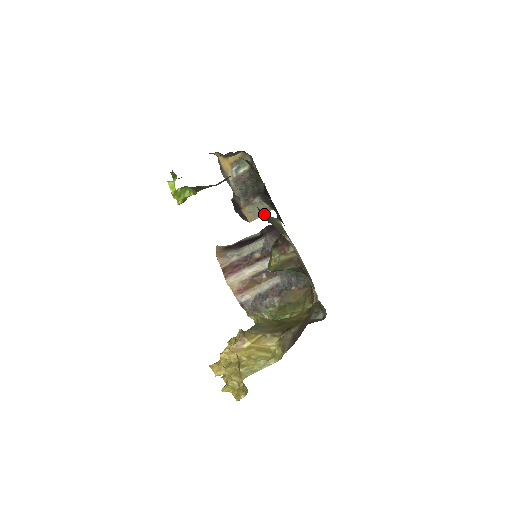
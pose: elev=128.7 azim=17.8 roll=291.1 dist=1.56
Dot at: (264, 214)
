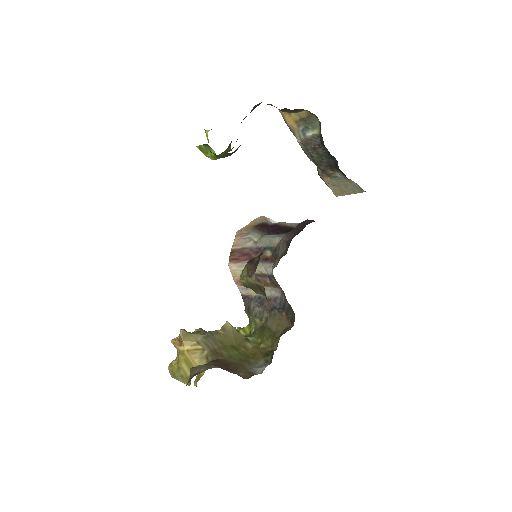
Dot at: occluded
